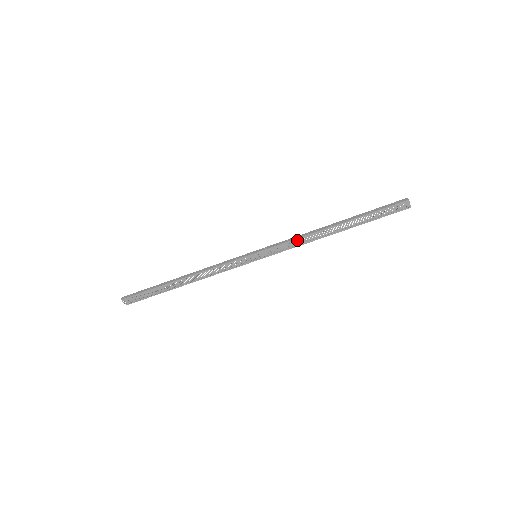
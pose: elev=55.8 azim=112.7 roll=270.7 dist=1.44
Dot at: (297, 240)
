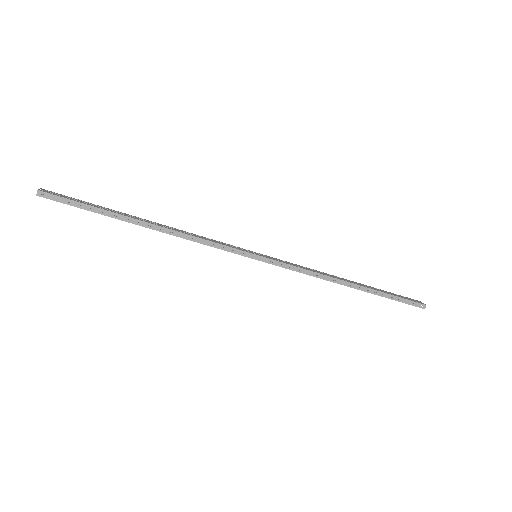
Dot at: (309, 275)
